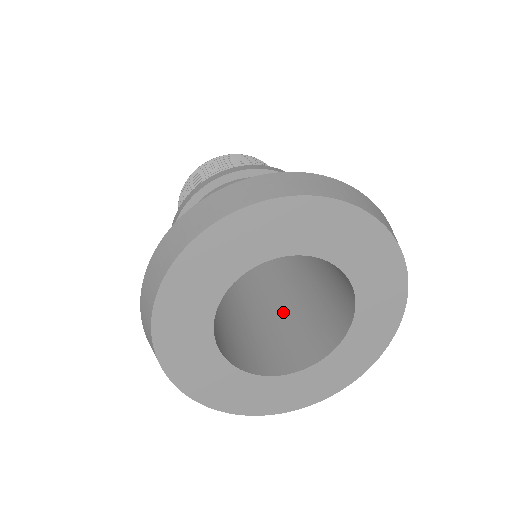
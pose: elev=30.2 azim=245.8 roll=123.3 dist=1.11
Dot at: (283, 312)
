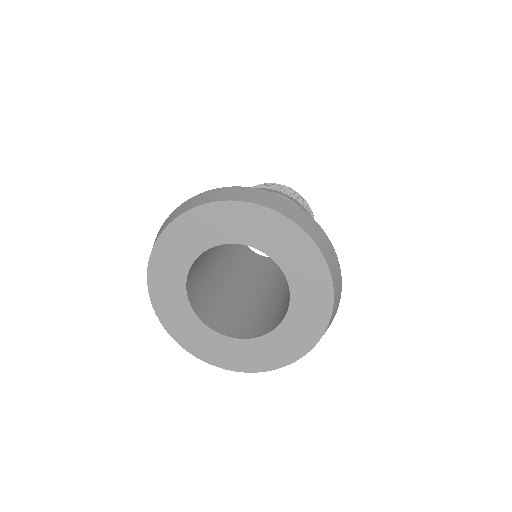
Dot at: (225, 293)
